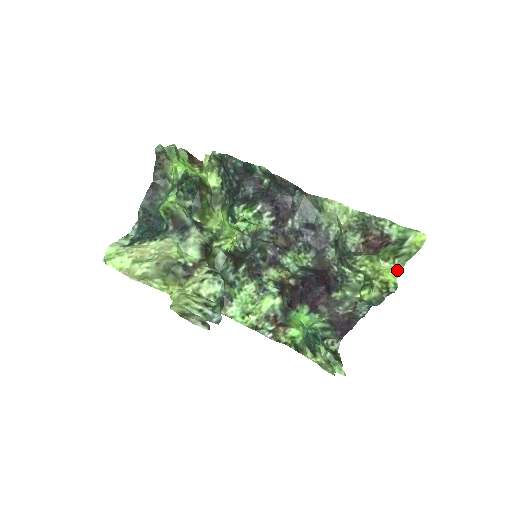
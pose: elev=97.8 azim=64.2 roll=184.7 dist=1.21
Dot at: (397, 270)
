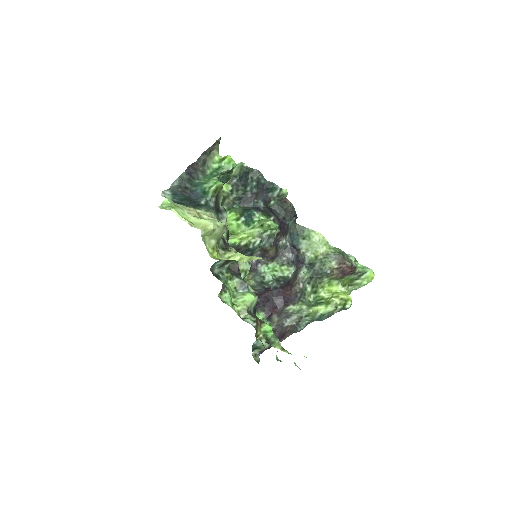
Dot at: occluded
